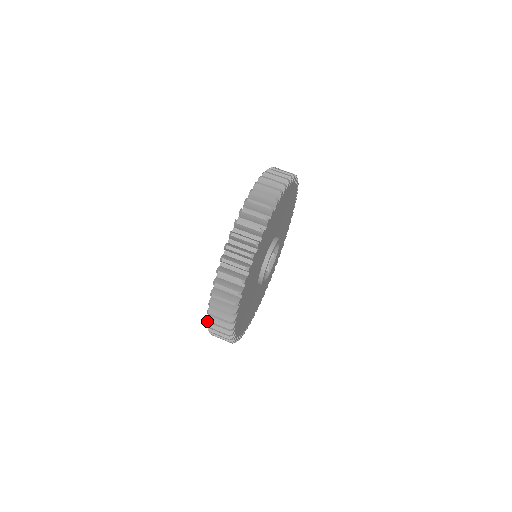
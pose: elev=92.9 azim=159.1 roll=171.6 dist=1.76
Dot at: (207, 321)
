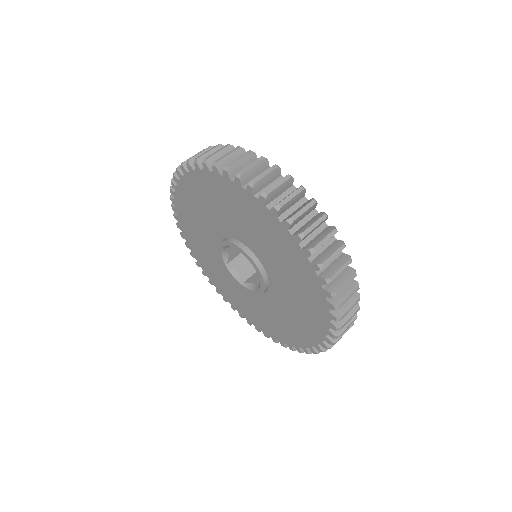
Dot at: occluded
